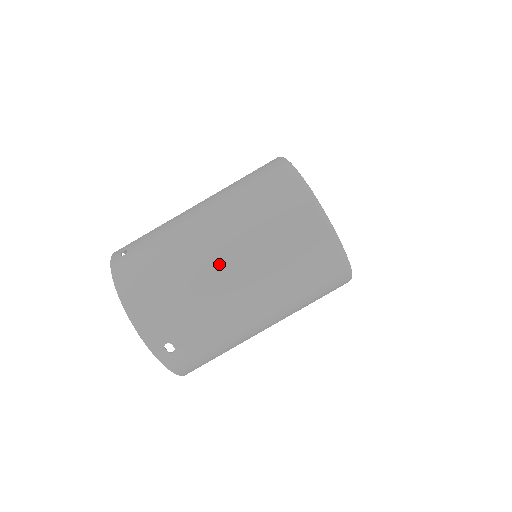
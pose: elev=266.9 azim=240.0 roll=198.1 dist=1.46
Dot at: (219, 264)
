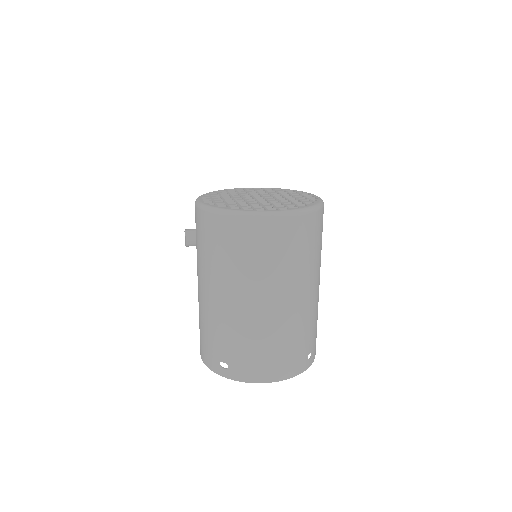
Dot at: (285, 306)
